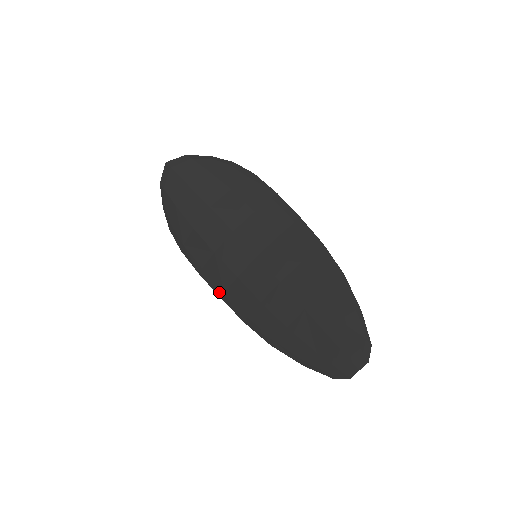
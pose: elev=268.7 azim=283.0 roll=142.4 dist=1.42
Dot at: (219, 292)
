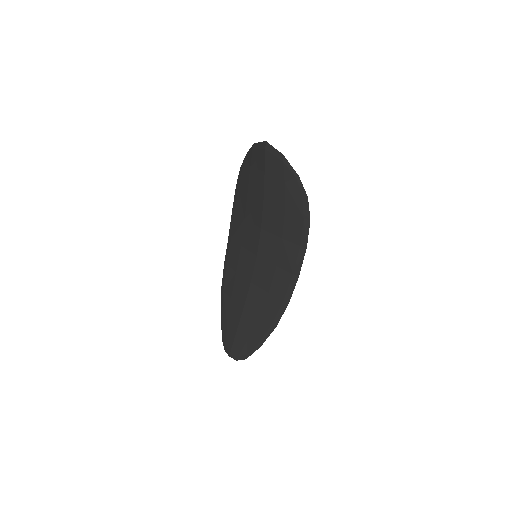
Dot at: (230, 234)
